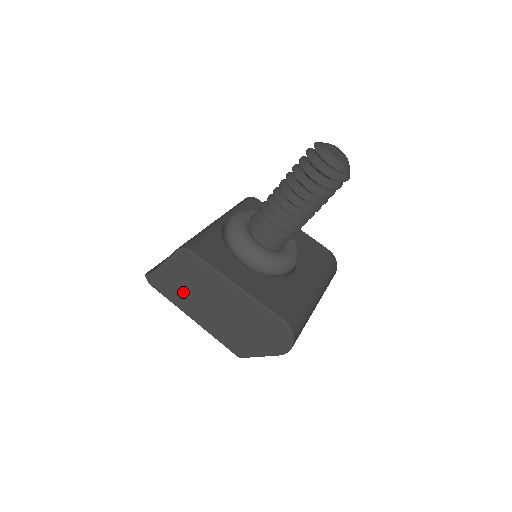
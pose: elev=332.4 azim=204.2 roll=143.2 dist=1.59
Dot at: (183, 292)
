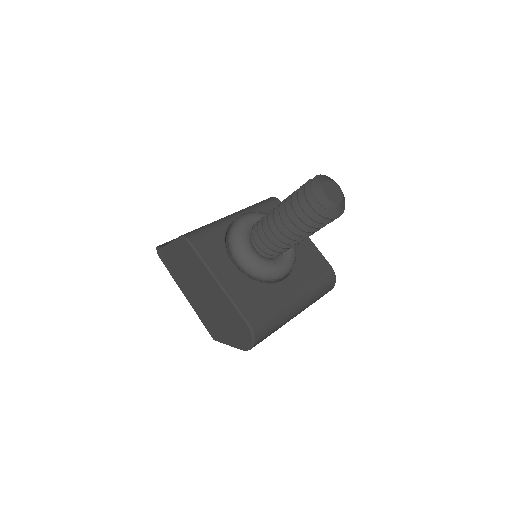
Dot at: (180, 272)
